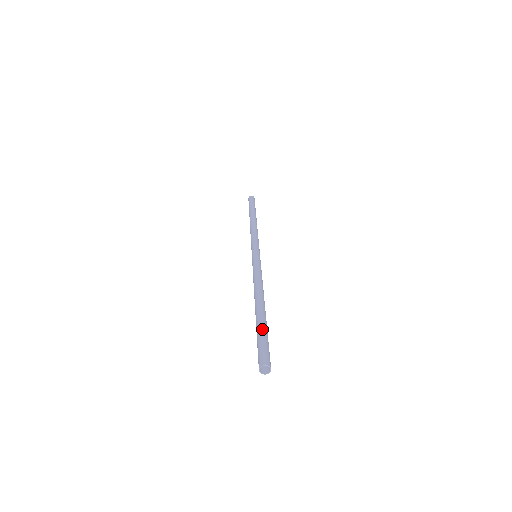
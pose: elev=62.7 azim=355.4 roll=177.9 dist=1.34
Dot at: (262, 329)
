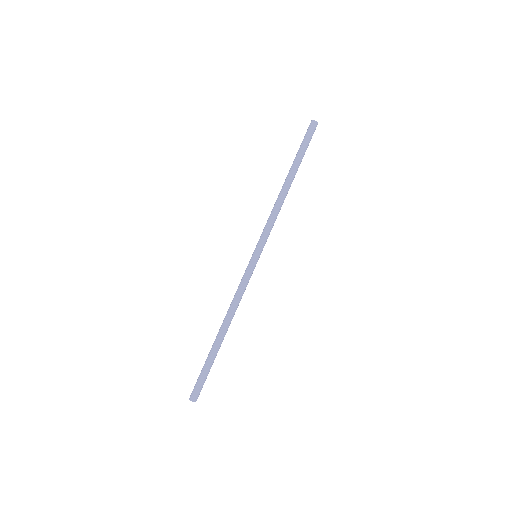
Dot at: (206, 365)
